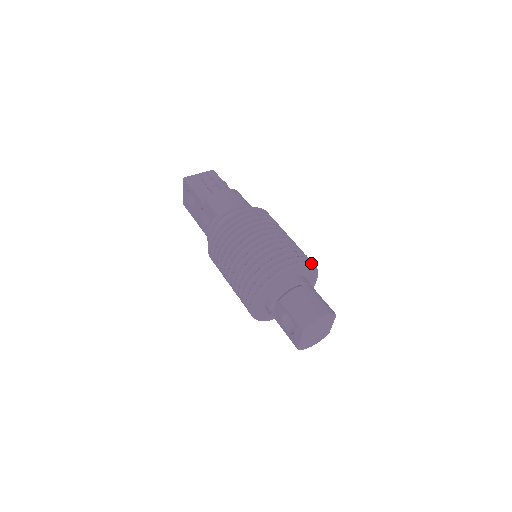
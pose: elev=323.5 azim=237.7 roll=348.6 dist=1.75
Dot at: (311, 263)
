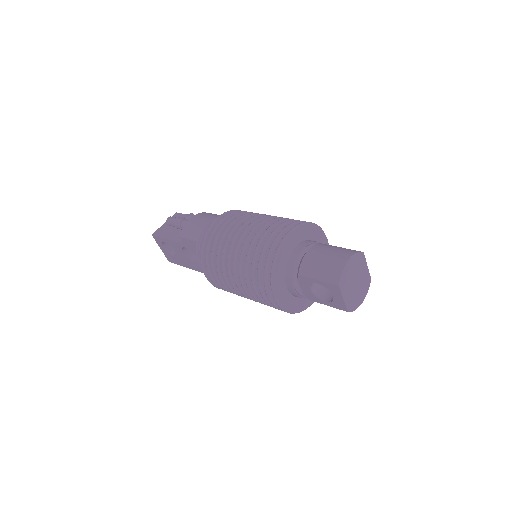
Dot at: (308, 222)
